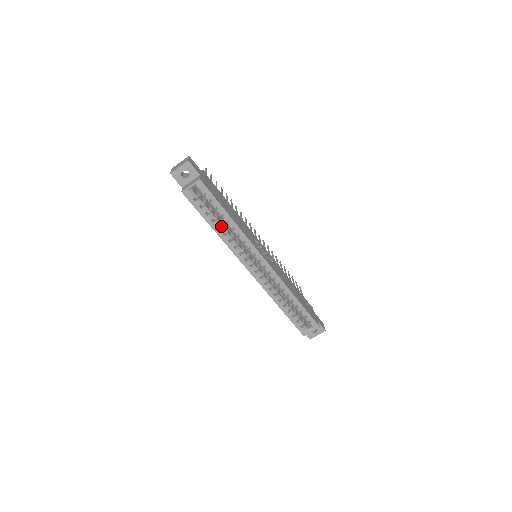
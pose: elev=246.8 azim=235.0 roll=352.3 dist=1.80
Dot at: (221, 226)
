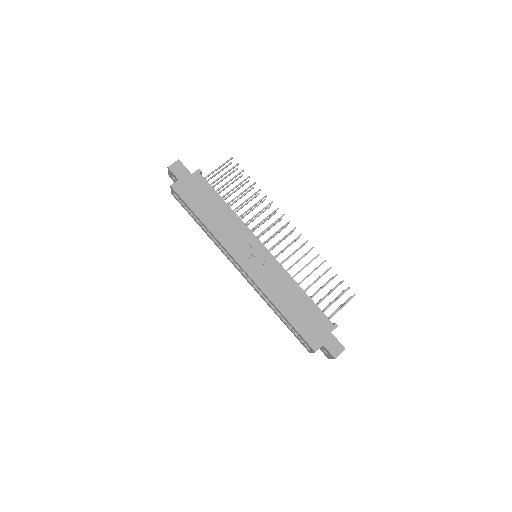
Dot at: occluded
